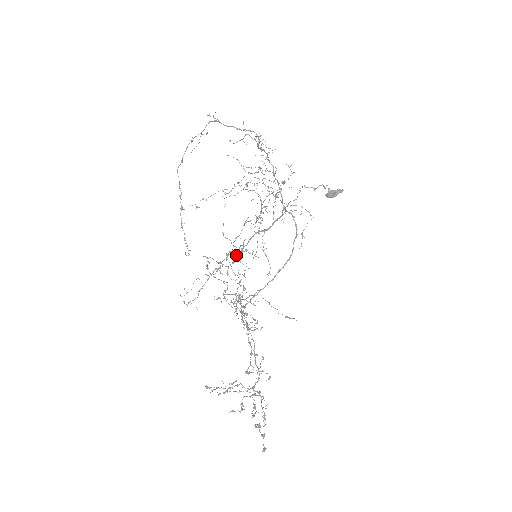
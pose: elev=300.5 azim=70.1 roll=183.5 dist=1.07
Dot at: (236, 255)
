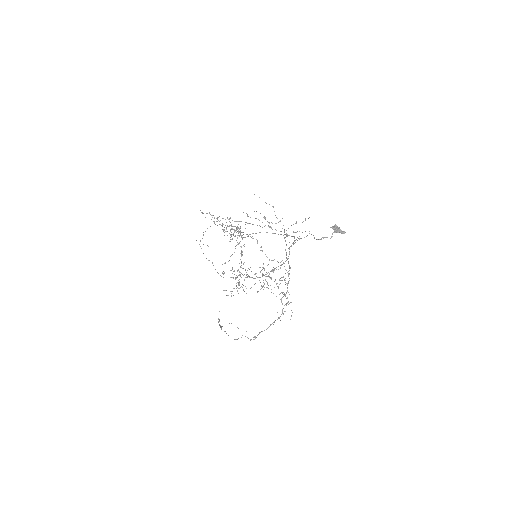
Dot at: occluded
